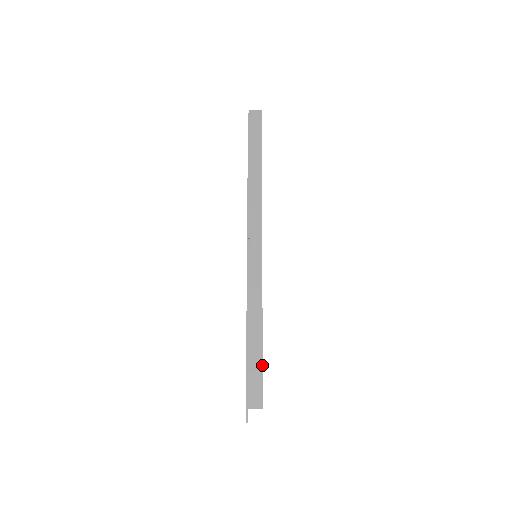
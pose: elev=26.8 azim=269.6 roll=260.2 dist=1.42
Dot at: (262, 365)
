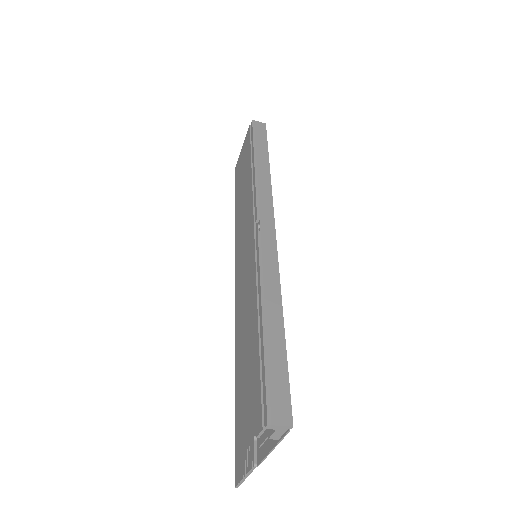
Dot at: (287, 363)
